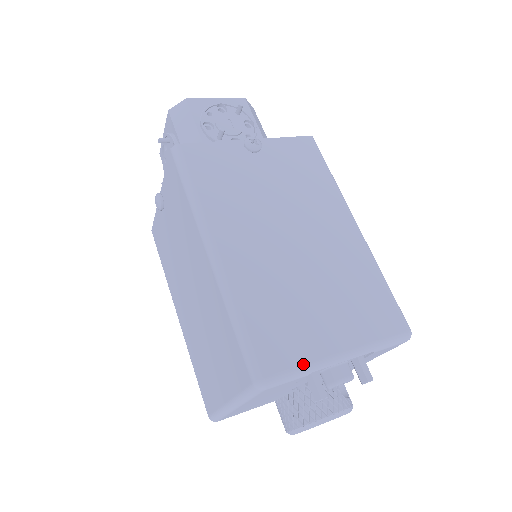
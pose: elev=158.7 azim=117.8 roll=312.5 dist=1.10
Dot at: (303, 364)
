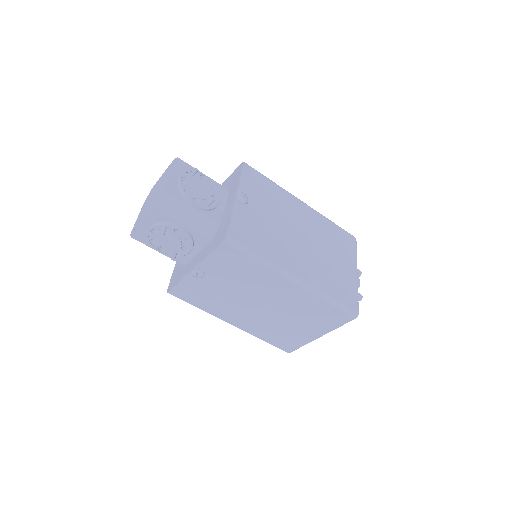
Dot at: (356, 292)
